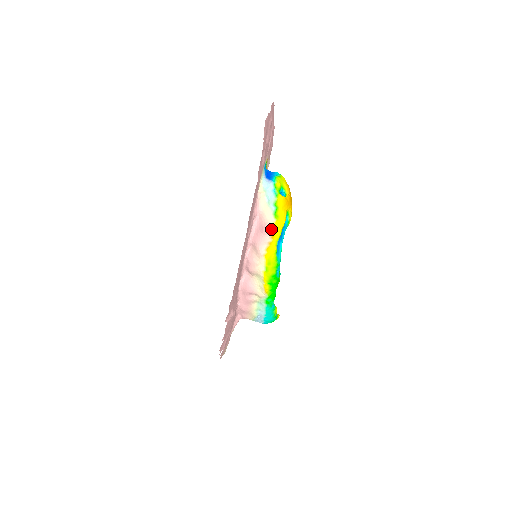
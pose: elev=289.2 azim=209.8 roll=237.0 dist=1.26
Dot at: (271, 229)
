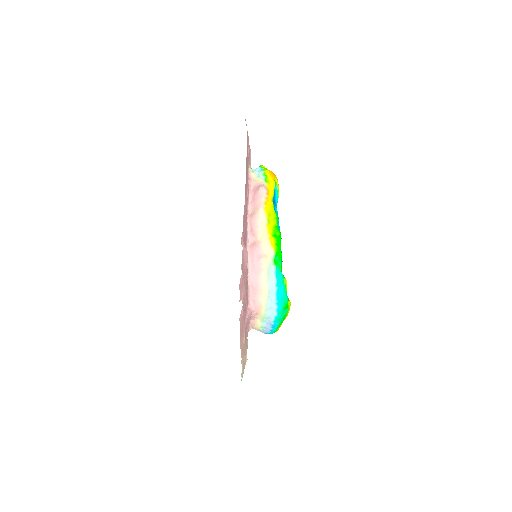
Dot at: (265, 188)
